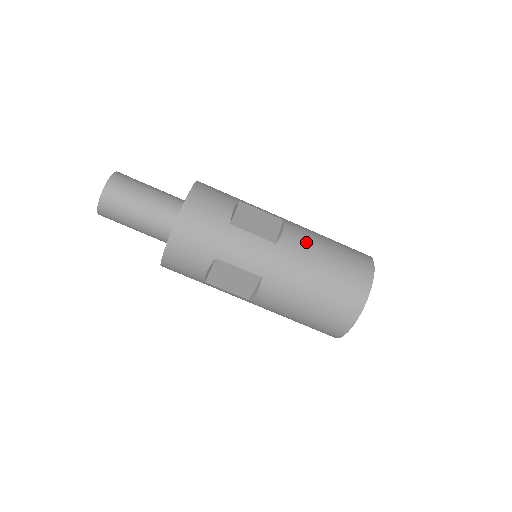
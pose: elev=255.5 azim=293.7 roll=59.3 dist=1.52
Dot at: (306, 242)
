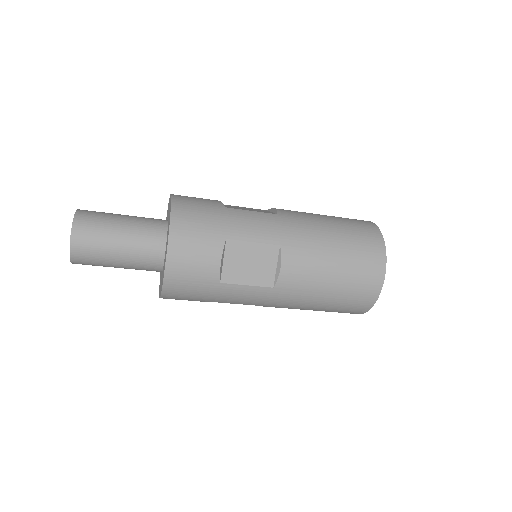
Dot at: (307, 275)
